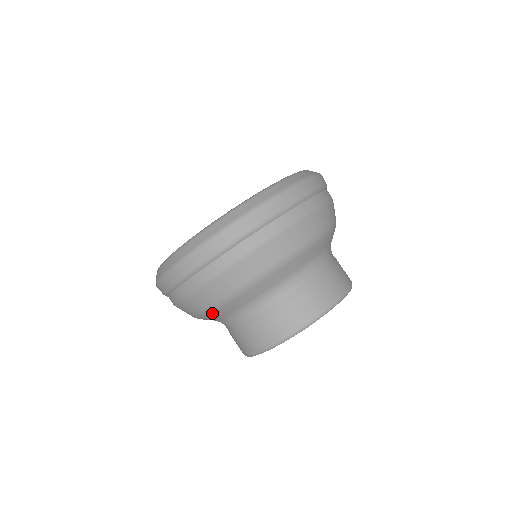
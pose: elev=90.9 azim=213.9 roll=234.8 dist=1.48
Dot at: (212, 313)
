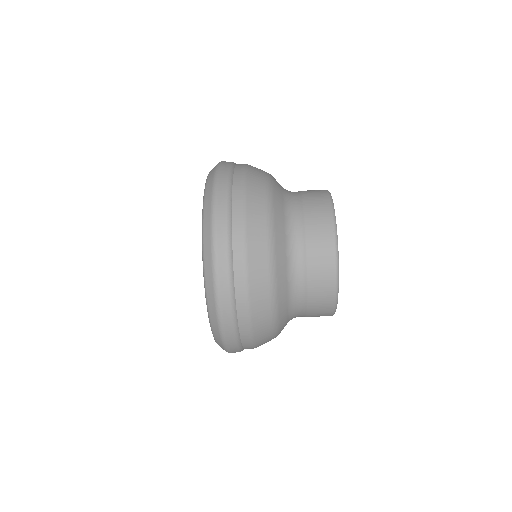
Dot at: (279, 320)
